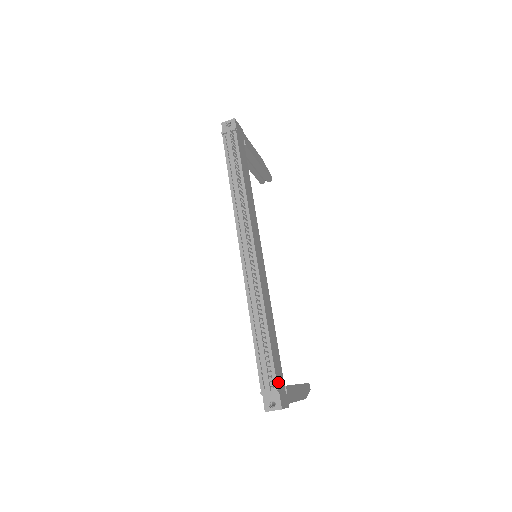
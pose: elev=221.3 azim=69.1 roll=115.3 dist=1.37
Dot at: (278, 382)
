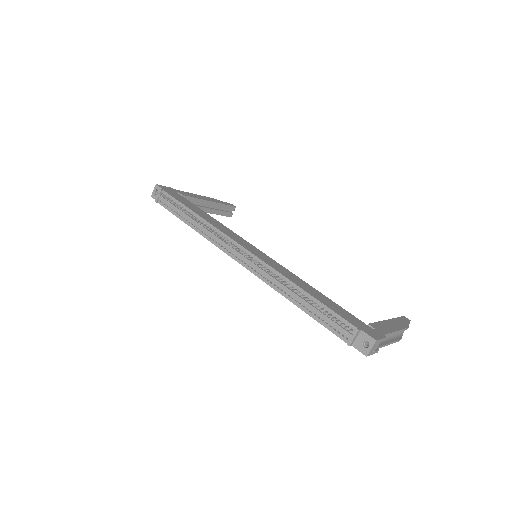
Dot at: (353, 324)
